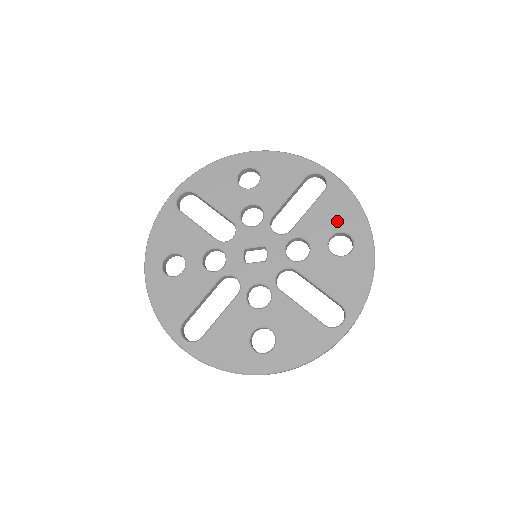
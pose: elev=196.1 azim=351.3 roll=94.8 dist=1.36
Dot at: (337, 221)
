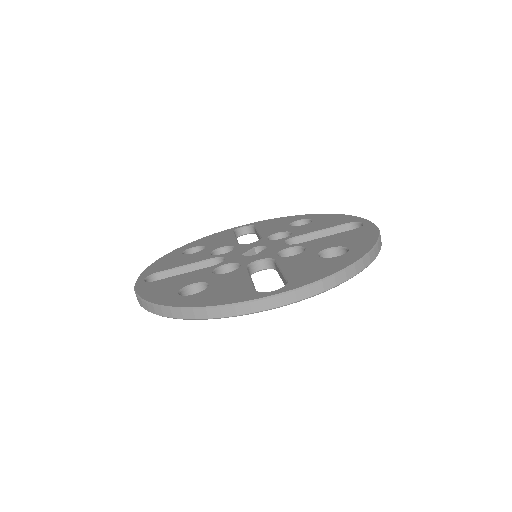
Dot at: (283, 223)
